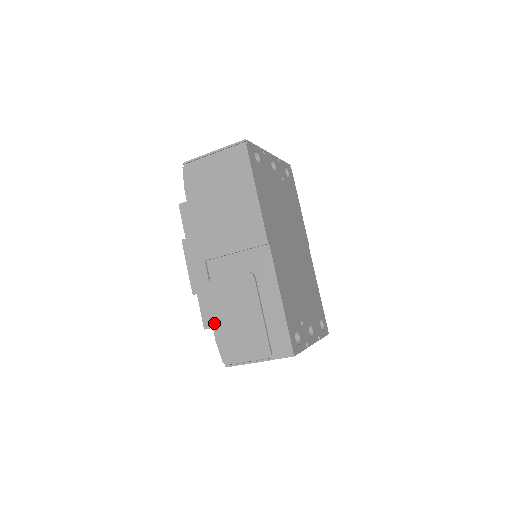
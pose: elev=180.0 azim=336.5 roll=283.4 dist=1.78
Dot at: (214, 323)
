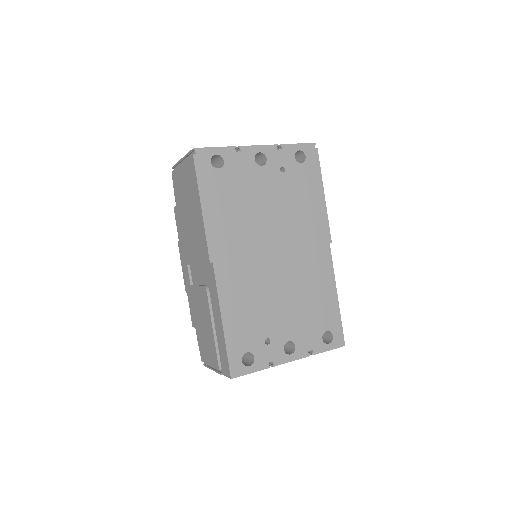
Dot at: (195, 324)
